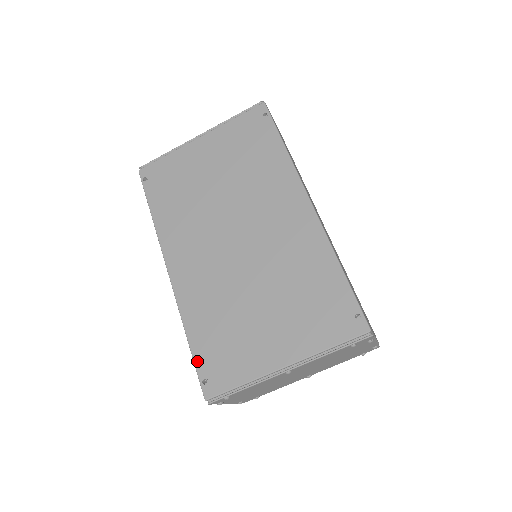
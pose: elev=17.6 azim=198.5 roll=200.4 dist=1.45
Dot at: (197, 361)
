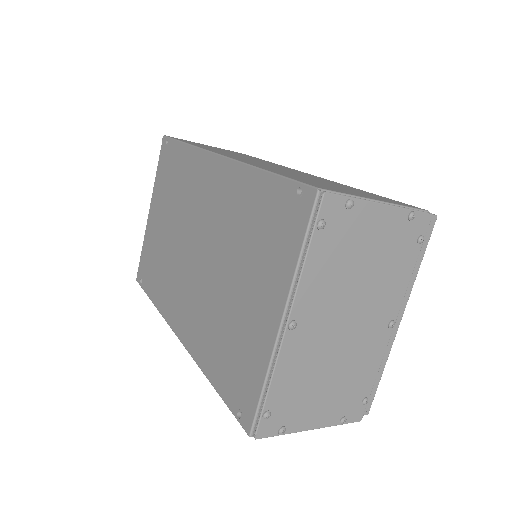
Dot at: (225, 398)
